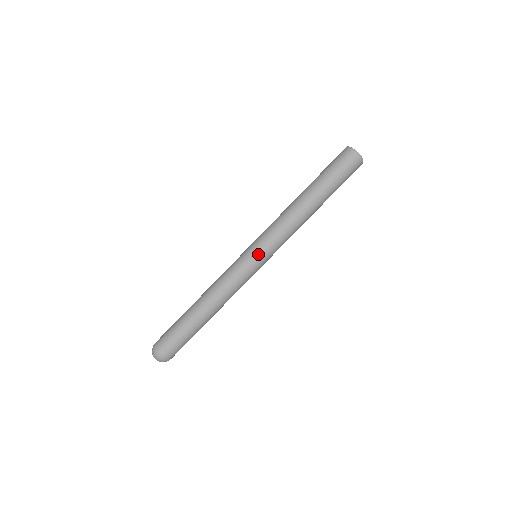
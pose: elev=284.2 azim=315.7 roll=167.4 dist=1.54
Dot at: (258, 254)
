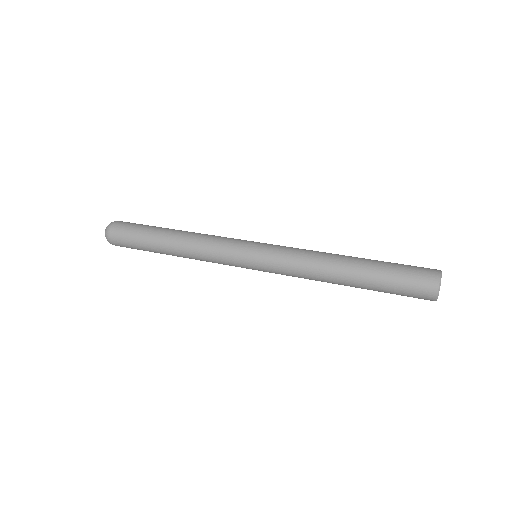
Dot at: (256, 254)
